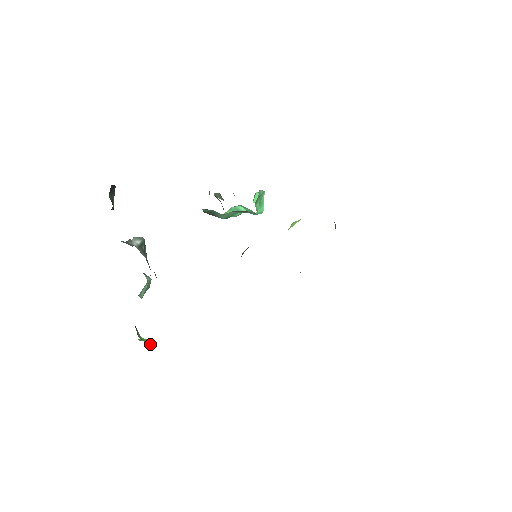
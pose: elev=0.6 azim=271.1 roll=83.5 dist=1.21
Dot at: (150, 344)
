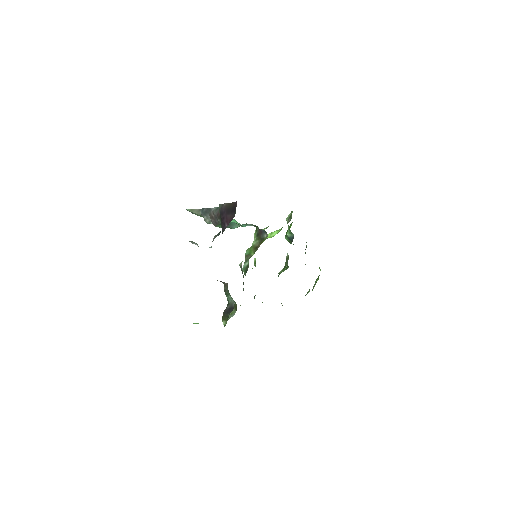
Dot at: occluded
